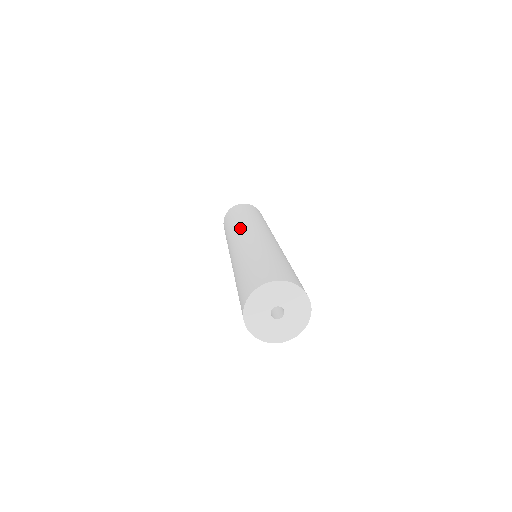
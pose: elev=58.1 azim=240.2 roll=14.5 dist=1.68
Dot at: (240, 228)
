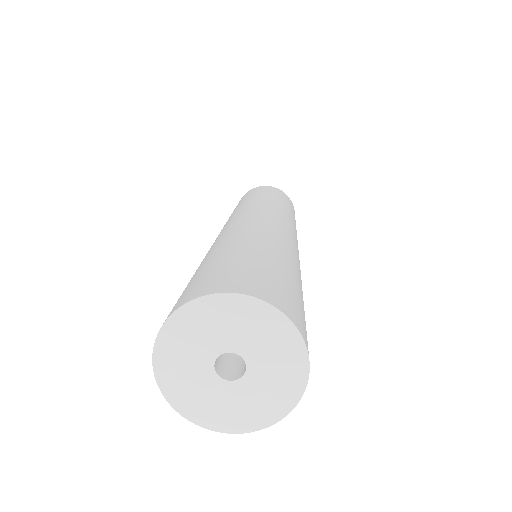
Dot at: occluded
